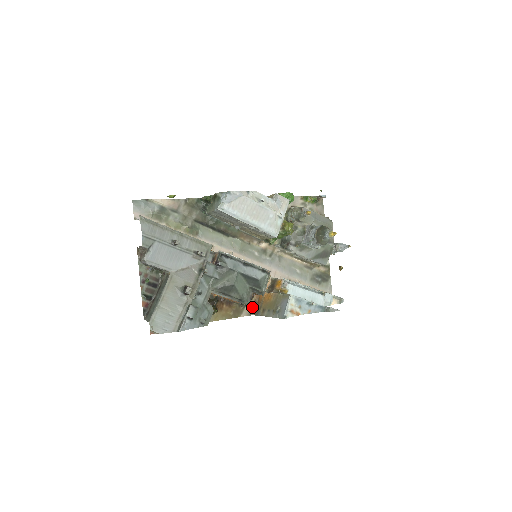
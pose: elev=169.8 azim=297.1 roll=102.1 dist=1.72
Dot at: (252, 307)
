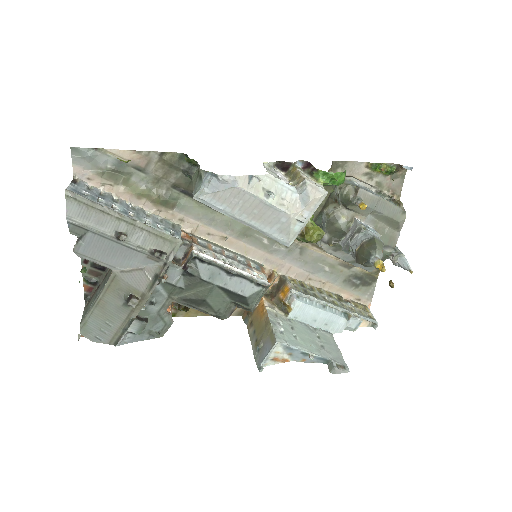
Dot at: occluded
